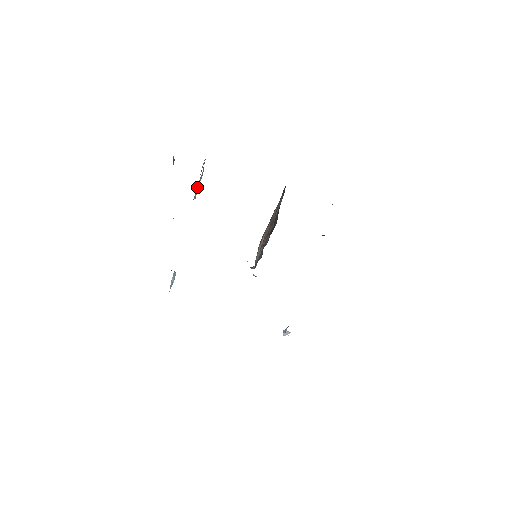
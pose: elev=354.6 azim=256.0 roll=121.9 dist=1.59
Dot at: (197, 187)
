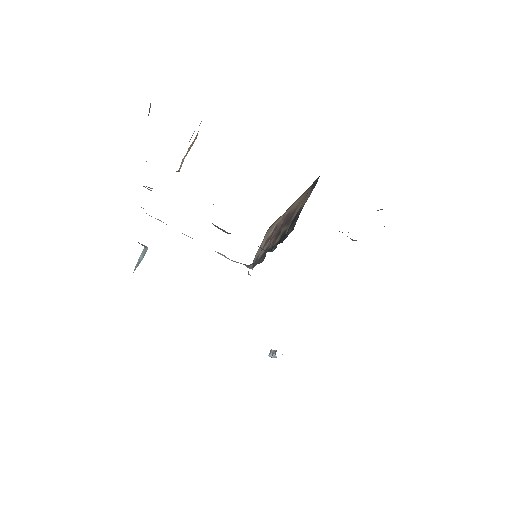
Dot at: (186, 154)
